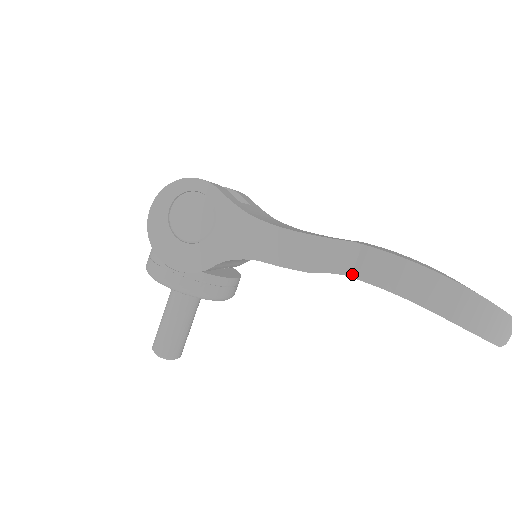
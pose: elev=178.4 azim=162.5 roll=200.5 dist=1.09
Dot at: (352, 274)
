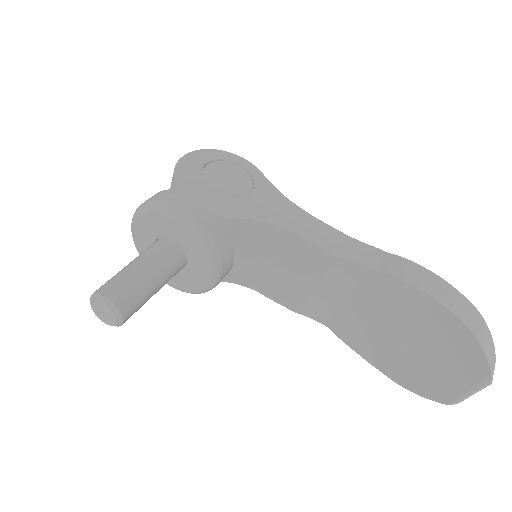
Dot at: (379, 269)
